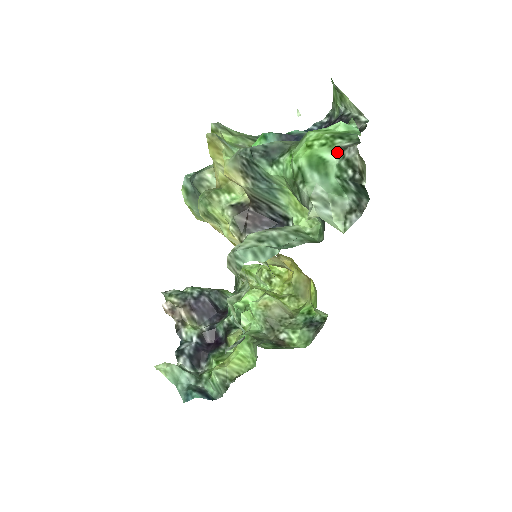
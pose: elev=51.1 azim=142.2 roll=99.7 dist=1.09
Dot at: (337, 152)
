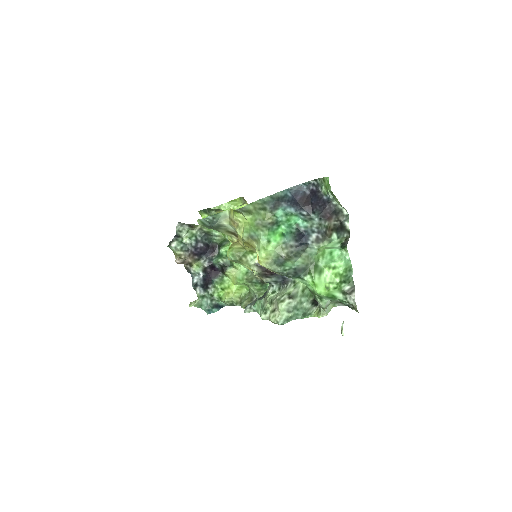
Dot at: (342, 293)
